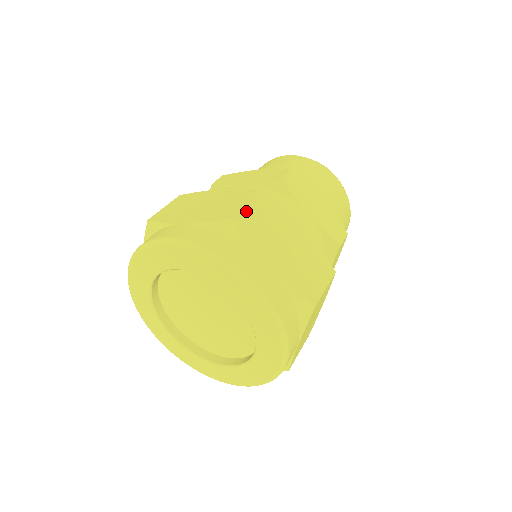
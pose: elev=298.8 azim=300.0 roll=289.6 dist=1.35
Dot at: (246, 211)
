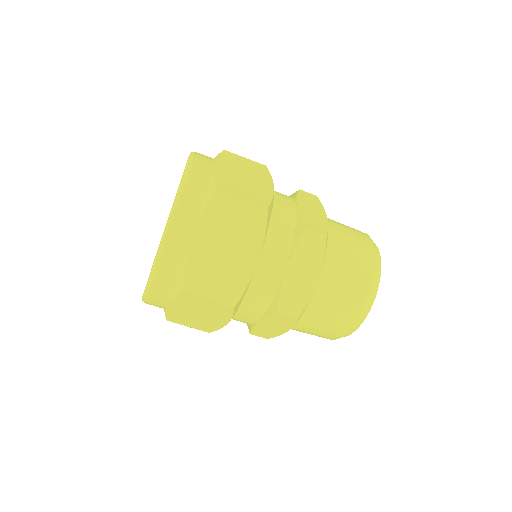
Dot at: (237, 156)
